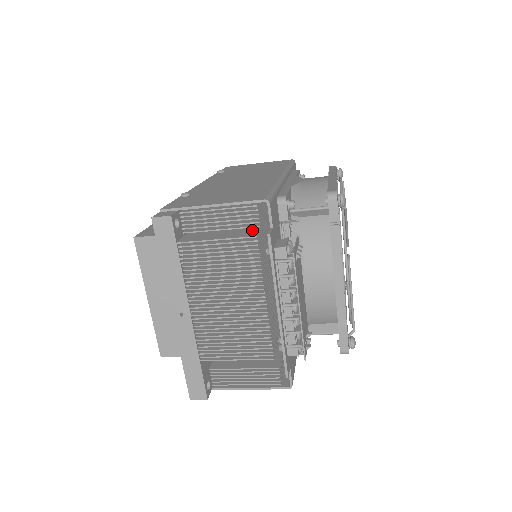
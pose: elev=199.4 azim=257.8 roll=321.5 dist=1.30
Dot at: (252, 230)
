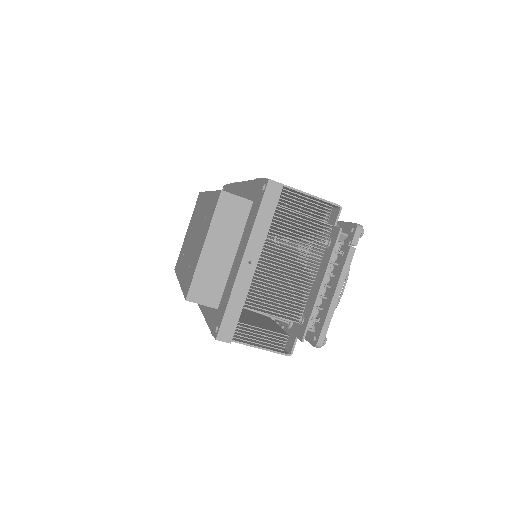
Dot at: occluded
